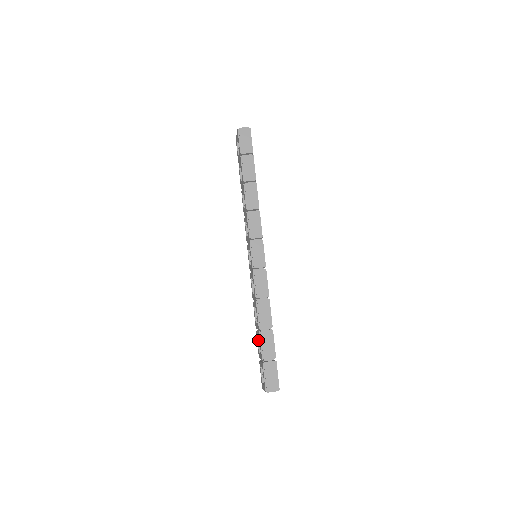
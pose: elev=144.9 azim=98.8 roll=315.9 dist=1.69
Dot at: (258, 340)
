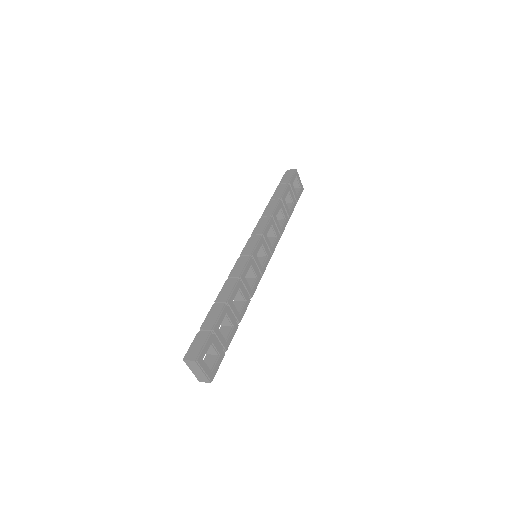
Dot at: (220, 329)
